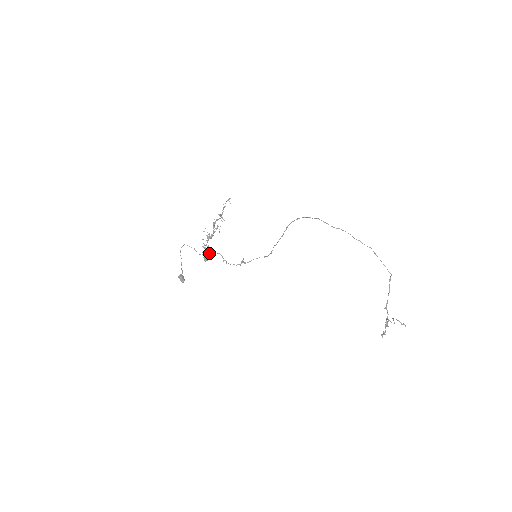
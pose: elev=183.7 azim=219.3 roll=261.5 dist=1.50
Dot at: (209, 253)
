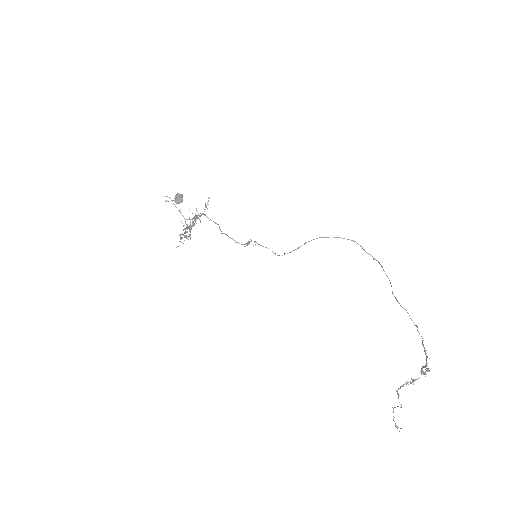
Dot at: occluded
